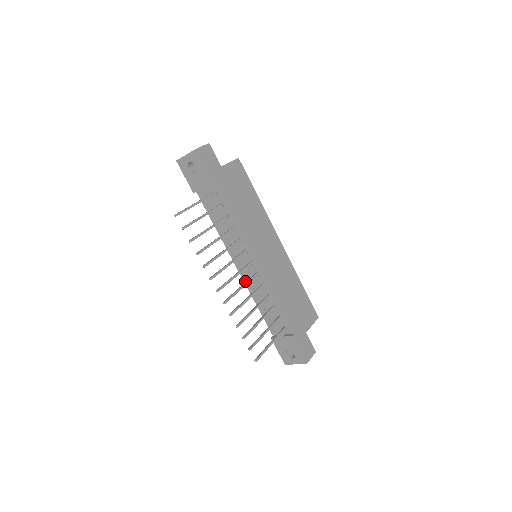
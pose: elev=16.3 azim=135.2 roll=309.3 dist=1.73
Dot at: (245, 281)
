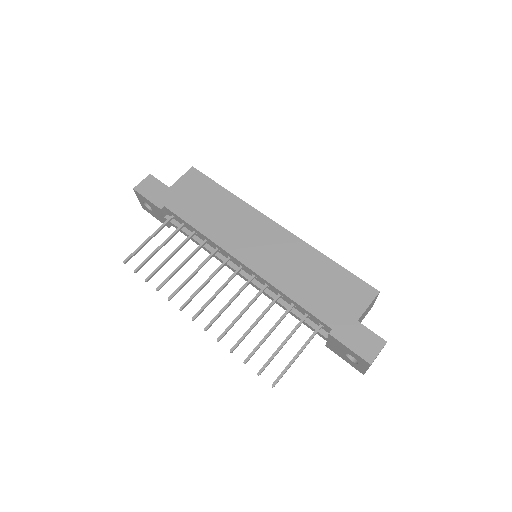
Dot at: occluded
